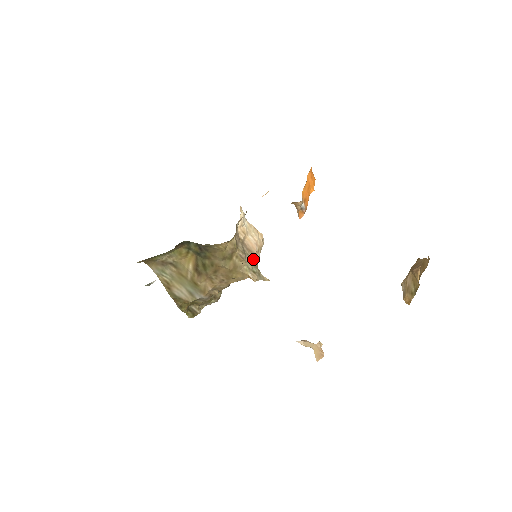
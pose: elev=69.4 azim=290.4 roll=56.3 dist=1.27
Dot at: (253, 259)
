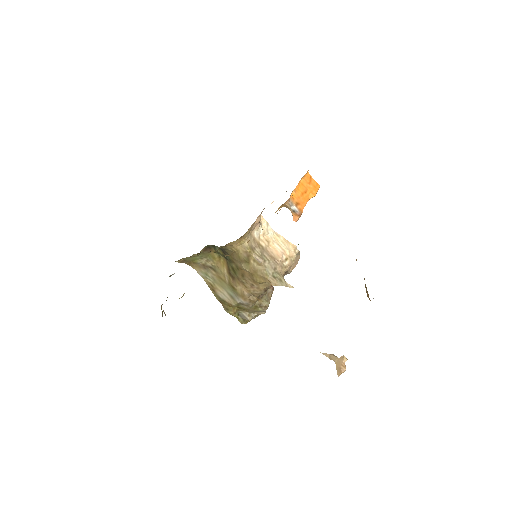
Dot at: (275, 265)
